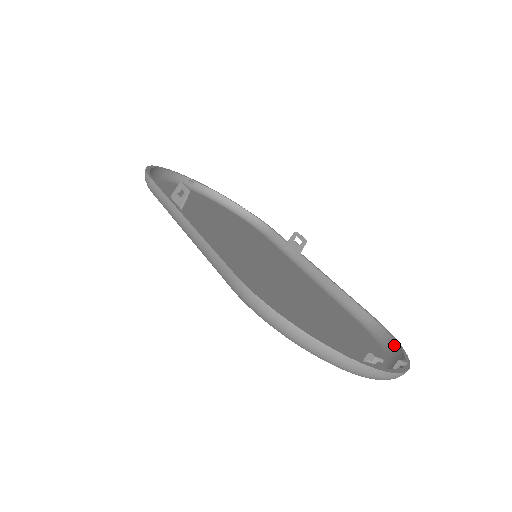
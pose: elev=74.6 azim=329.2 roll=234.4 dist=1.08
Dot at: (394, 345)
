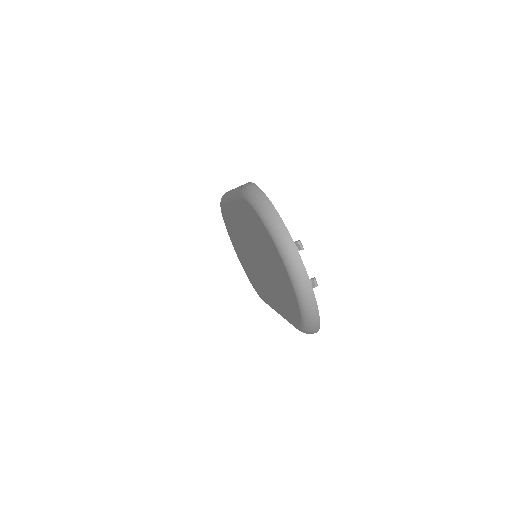
Dot at: occluded
